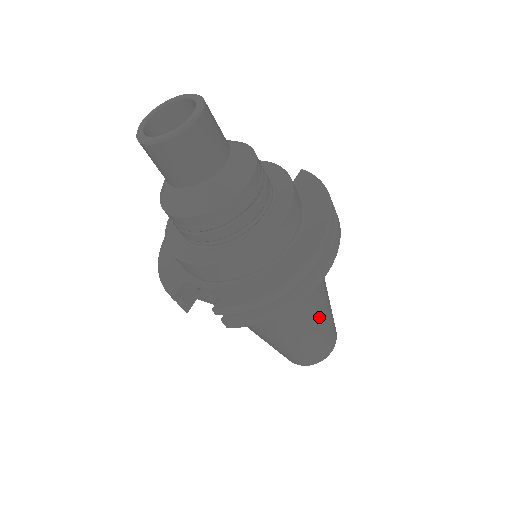
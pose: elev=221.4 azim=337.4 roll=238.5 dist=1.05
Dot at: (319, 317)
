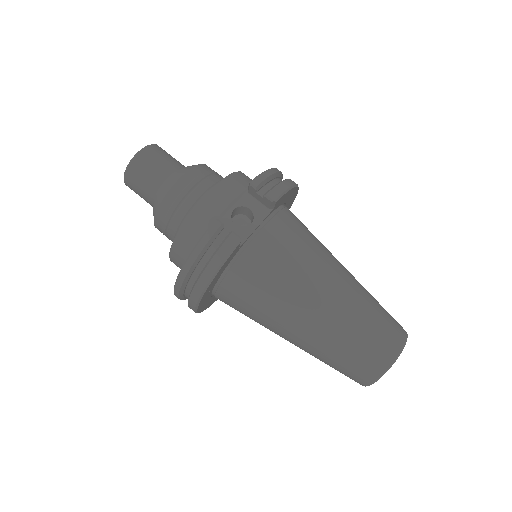
Dot at: occluded
